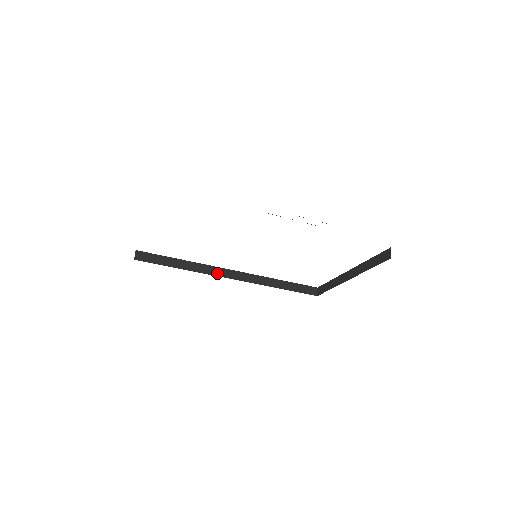
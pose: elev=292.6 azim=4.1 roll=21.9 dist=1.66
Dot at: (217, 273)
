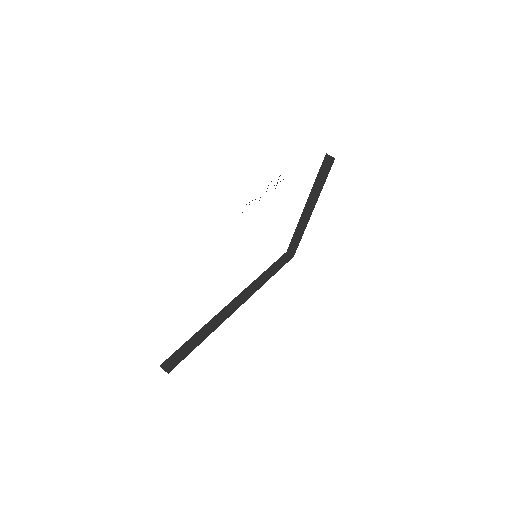
Dot at: (228, 313)
